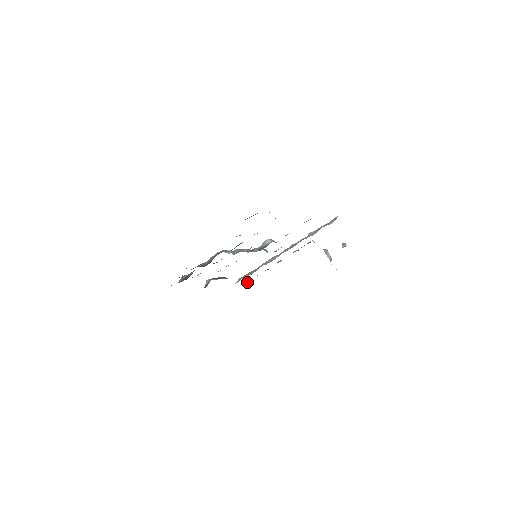
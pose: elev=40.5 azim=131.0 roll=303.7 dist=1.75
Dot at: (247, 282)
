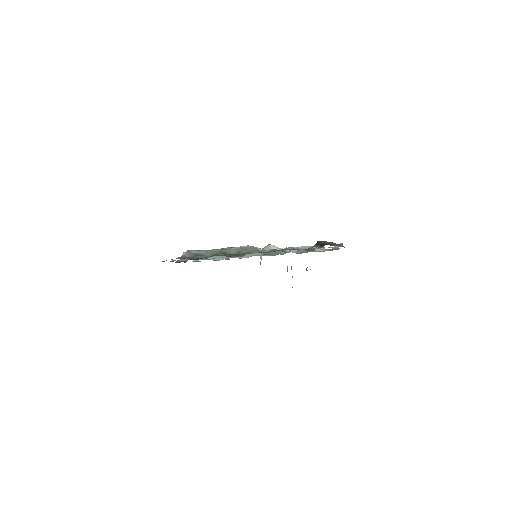
Dot at: (197, 261)
